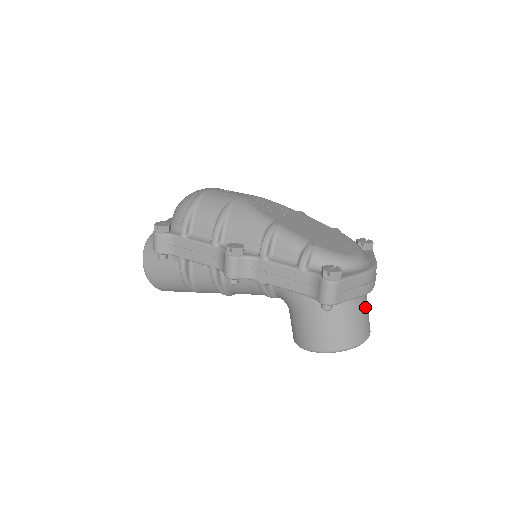
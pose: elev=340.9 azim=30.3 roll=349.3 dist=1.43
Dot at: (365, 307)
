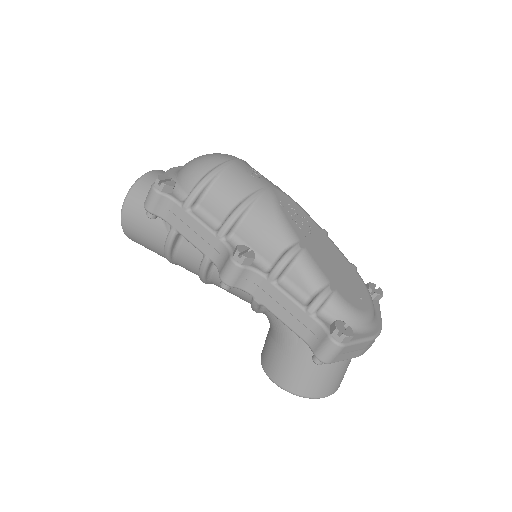
Dot at: occluded
